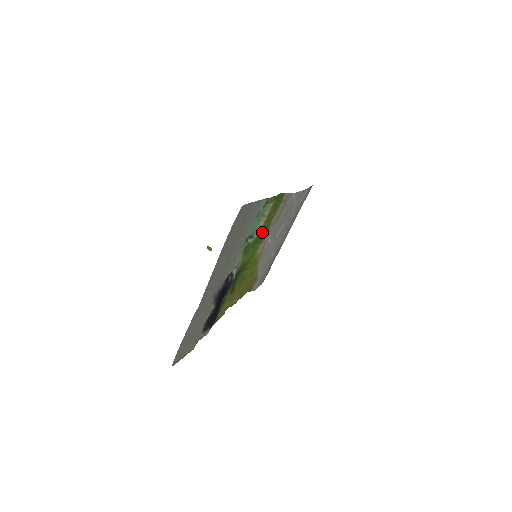
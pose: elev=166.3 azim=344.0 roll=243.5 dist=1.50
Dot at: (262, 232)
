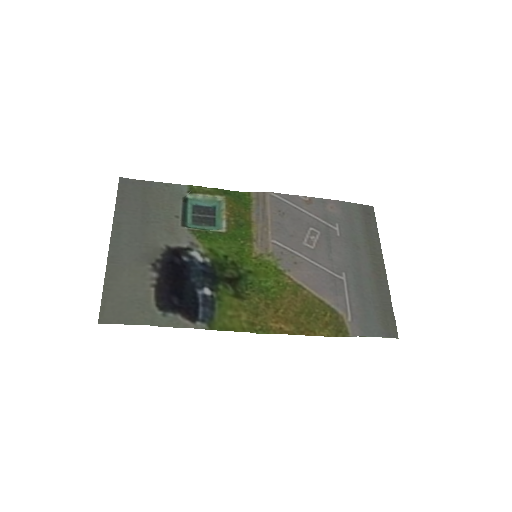
Dot at: (240, 229)
